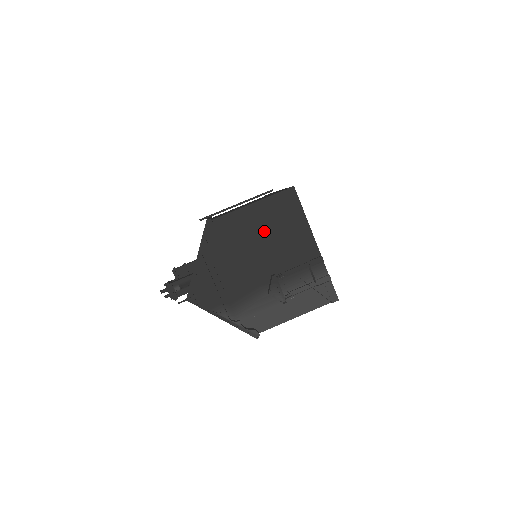
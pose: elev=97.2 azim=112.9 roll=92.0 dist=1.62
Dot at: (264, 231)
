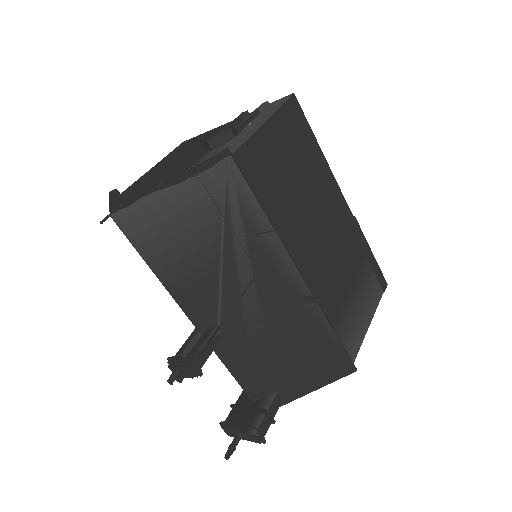
Dot at: (175, 158)
